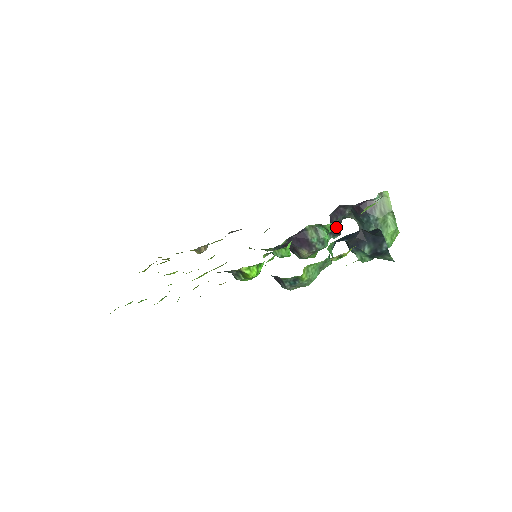
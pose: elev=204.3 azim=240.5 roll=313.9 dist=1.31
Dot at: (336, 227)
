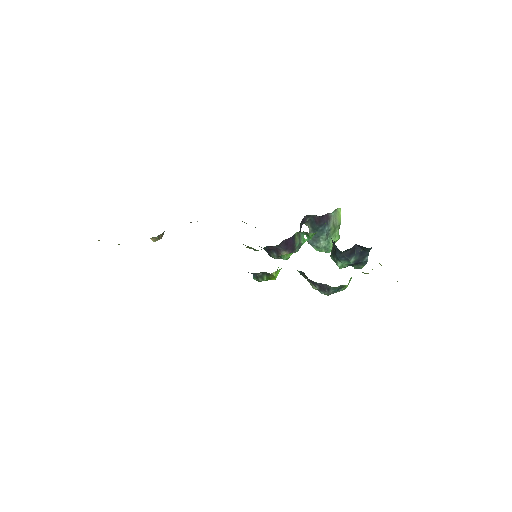
Dot at: occluded
